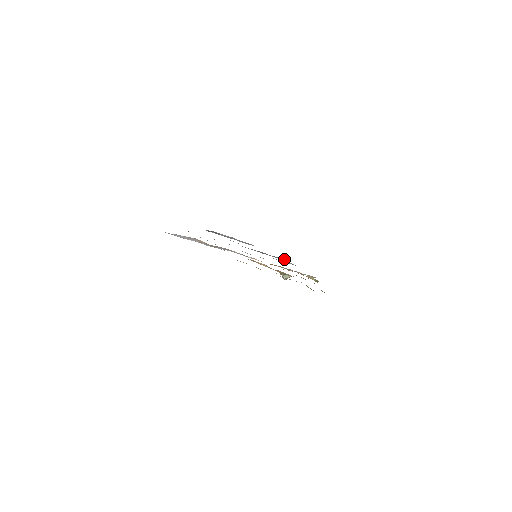
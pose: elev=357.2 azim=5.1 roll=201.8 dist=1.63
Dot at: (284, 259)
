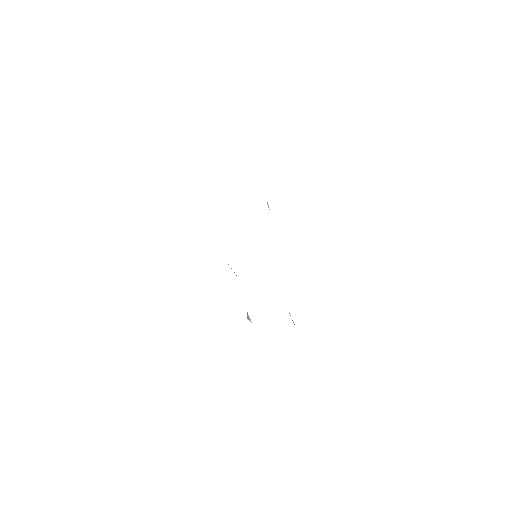
Dot at: occluded
